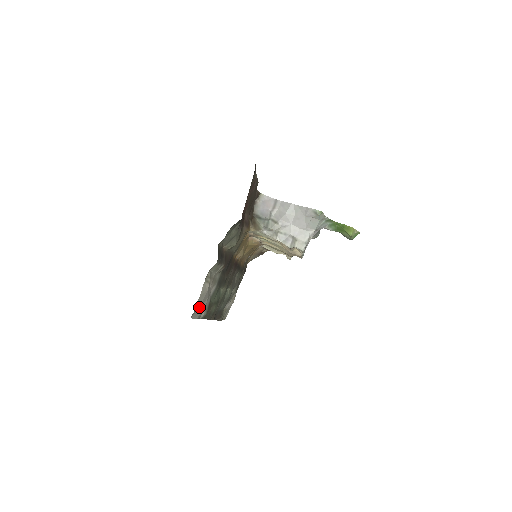
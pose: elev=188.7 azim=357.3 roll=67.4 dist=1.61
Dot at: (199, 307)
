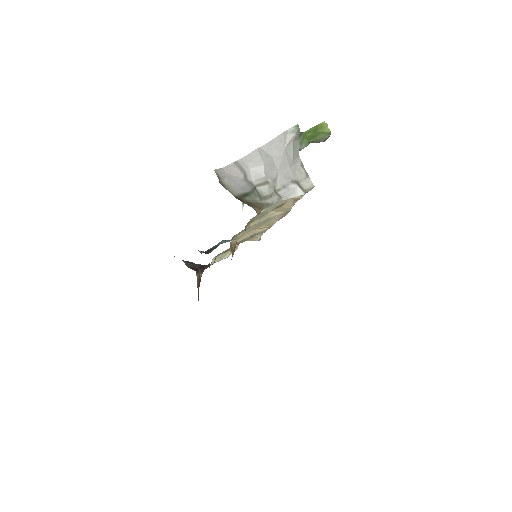
Dot at: occluded
